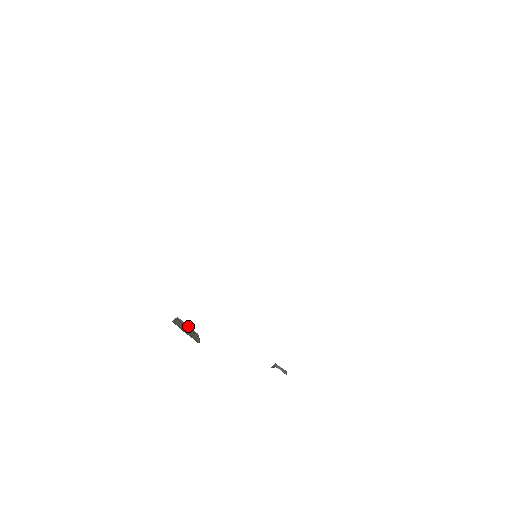
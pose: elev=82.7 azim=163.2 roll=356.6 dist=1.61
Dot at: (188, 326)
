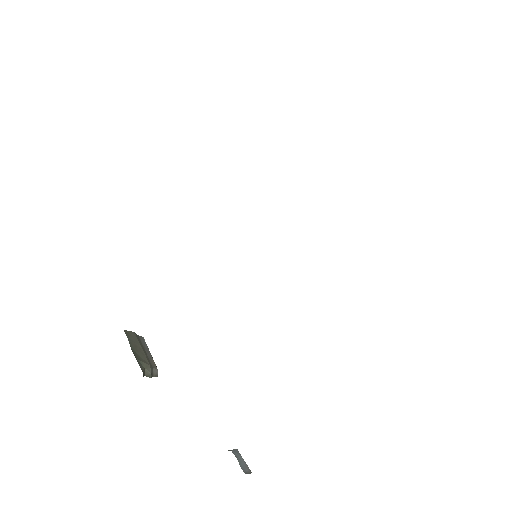
Dot at: (149, 353)
